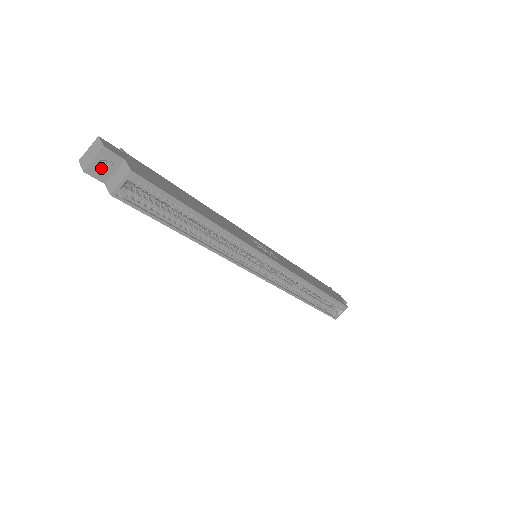
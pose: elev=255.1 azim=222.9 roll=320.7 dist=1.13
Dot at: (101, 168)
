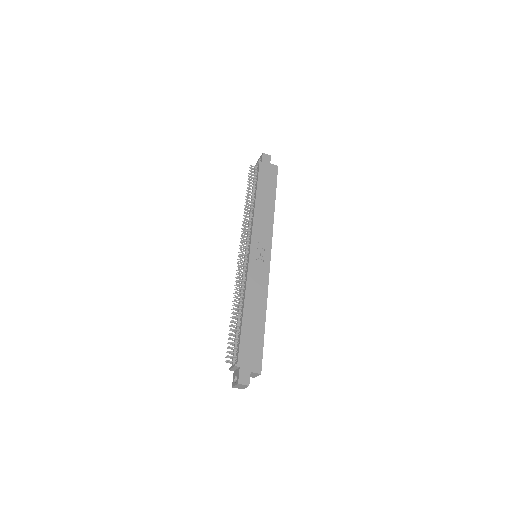
Dot at: occluded
